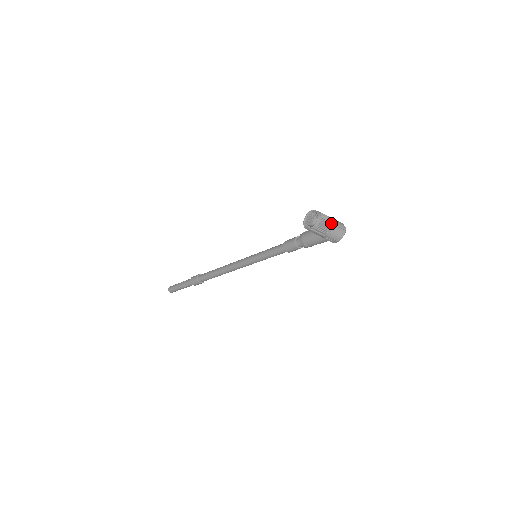
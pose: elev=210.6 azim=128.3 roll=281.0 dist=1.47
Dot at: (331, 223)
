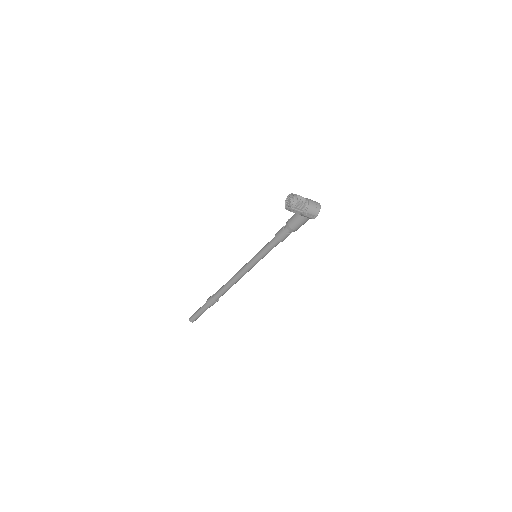
Dot at: (307, 201)
